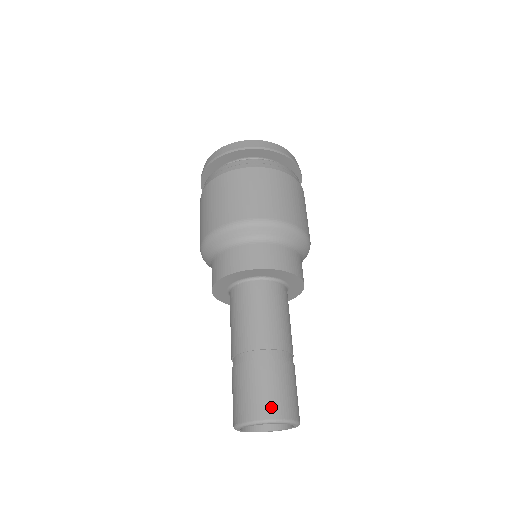
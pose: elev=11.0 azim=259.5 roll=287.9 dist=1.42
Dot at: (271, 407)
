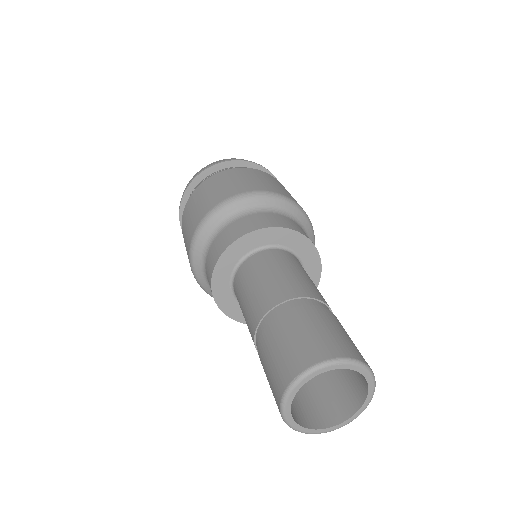
Dot at: (345, 346)
